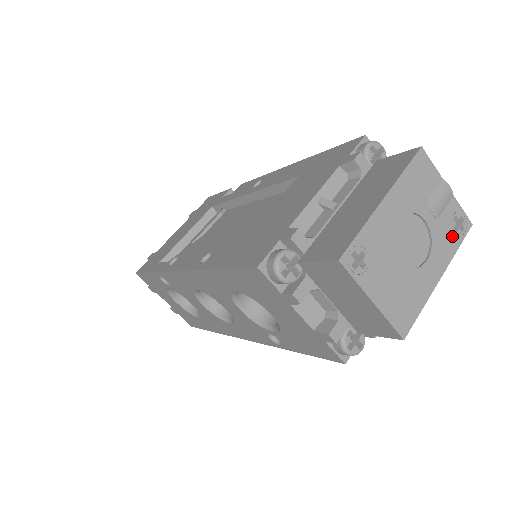
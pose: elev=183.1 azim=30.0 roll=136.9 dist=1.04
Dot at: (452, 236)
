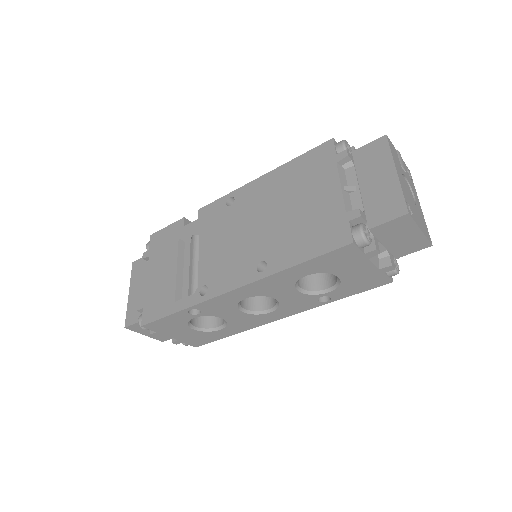
Dot at: (411, 181)
